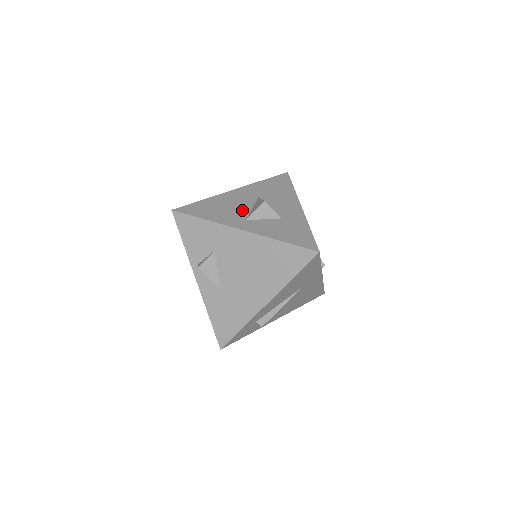
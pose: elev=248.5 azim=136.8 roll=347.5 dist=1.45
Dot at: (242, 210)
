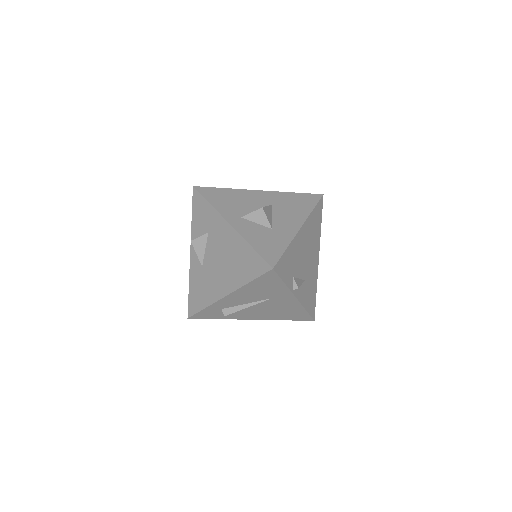
Dot at: (247, 209)
